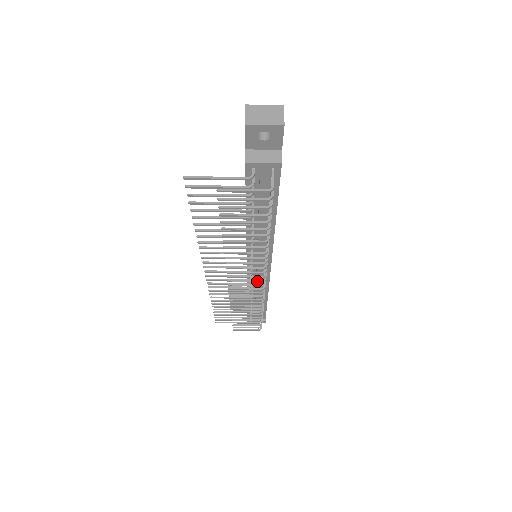
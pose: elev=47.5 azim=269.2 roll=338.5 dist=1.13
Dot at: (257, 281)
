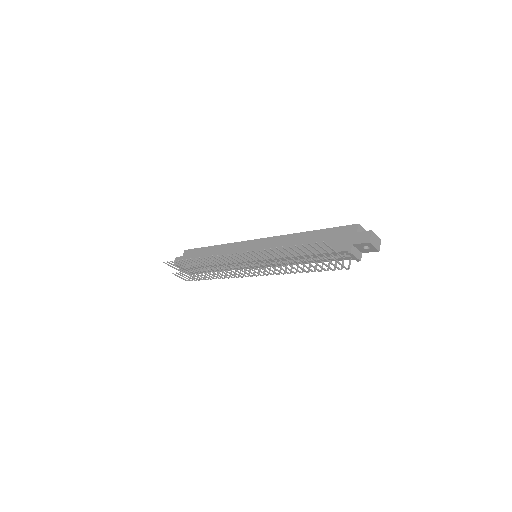
Dot at: (255, 275)
